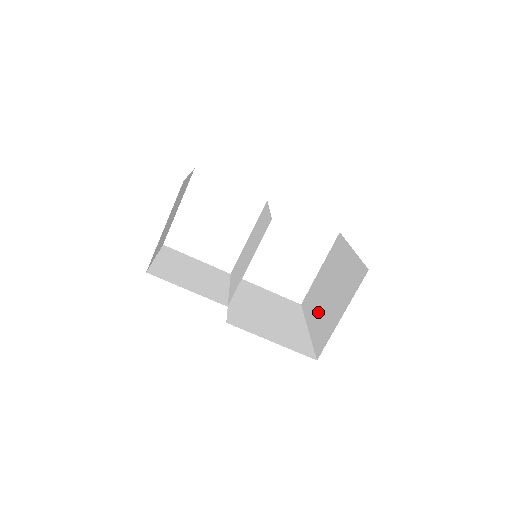
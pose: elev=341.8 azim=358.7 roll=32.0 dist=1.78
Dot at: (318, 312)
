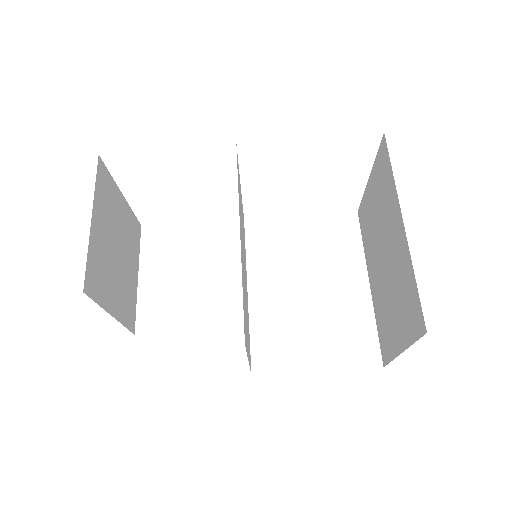
Dot at: (376, 277)
